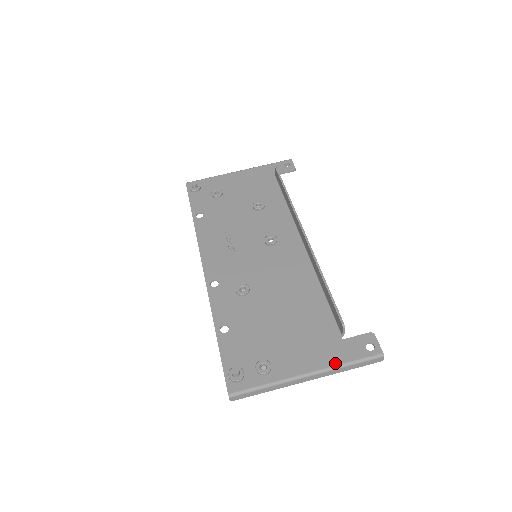
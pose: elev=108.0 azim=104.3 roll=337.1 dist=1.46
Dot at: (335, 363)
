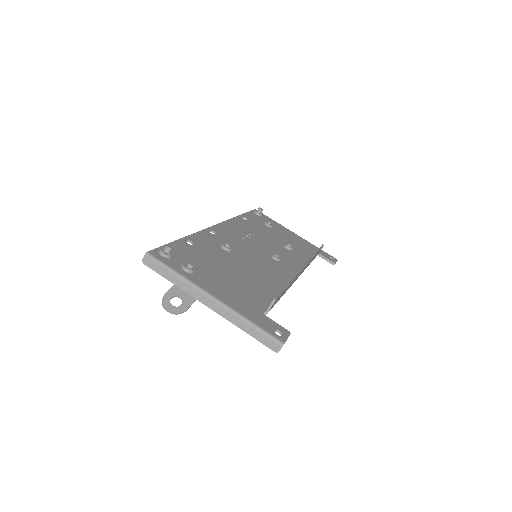
Dot at: (241, 312)
